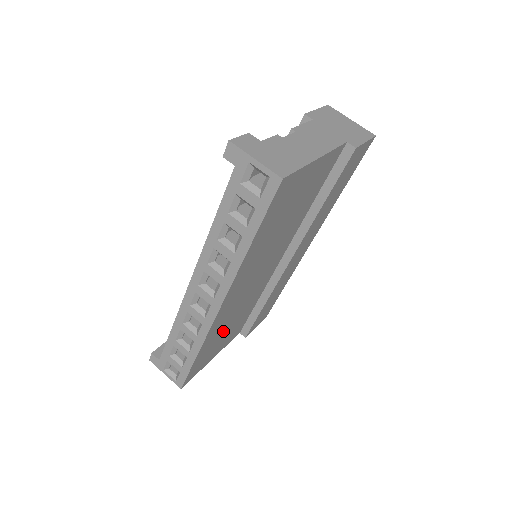
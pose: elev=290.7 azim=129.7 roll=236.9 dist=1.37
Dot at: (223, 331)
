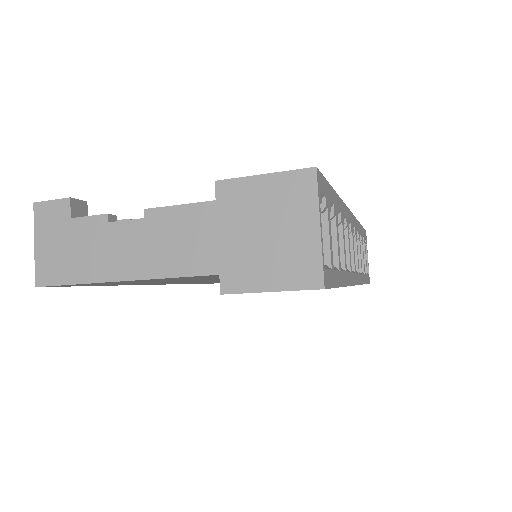
Dot at: occluded
